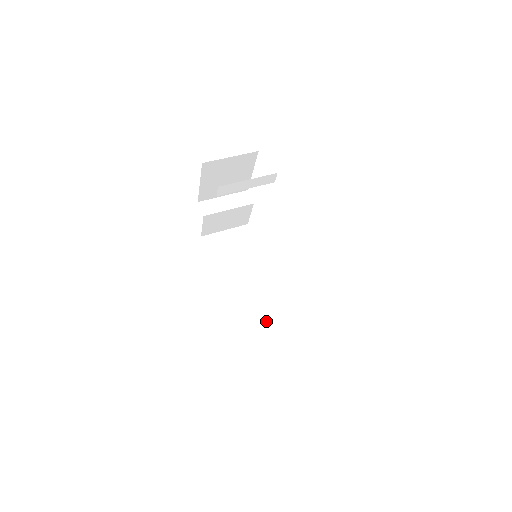
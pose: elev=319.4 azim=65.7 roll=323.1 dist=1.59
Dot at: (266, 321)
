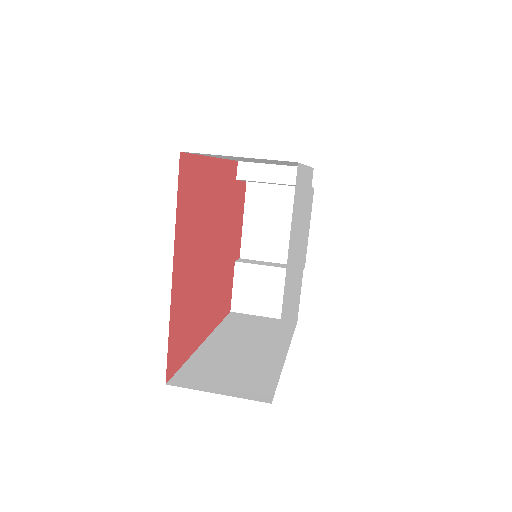
Dot at: (236, 372)
